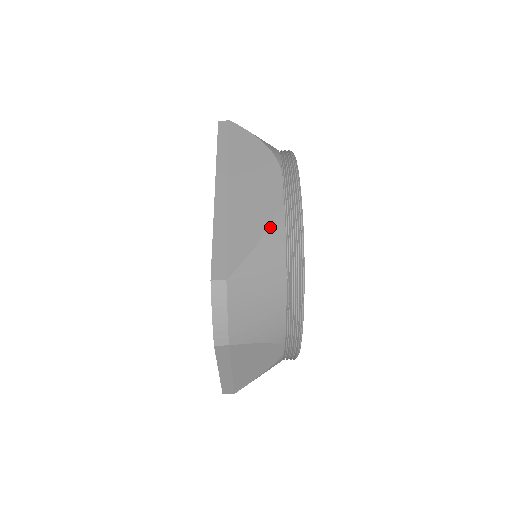
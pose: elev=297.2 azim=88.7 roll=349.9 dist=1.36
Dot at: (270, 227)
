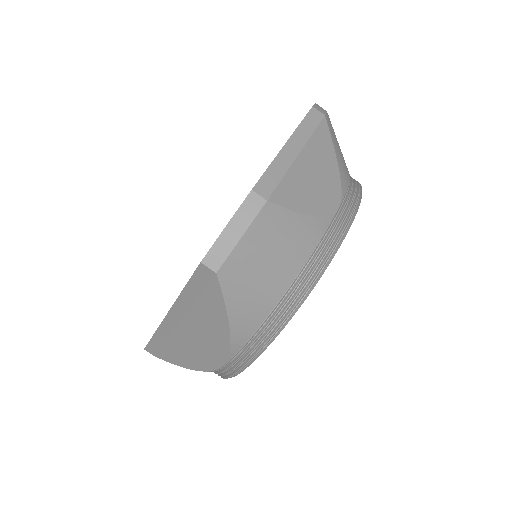
Dot at: occluded
